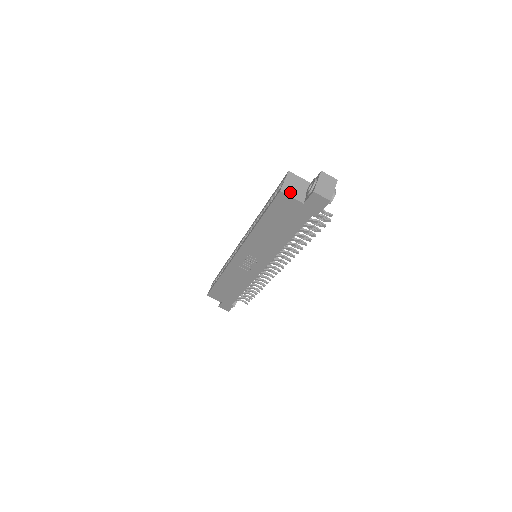
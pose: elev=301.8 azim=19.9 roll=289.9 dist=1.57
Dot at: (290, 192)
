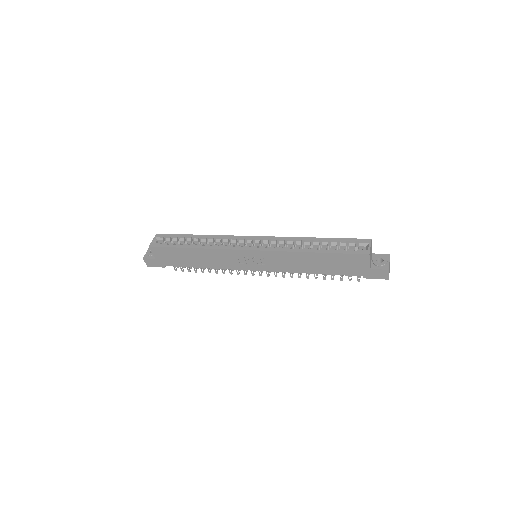
Dot at: (370, 257)
